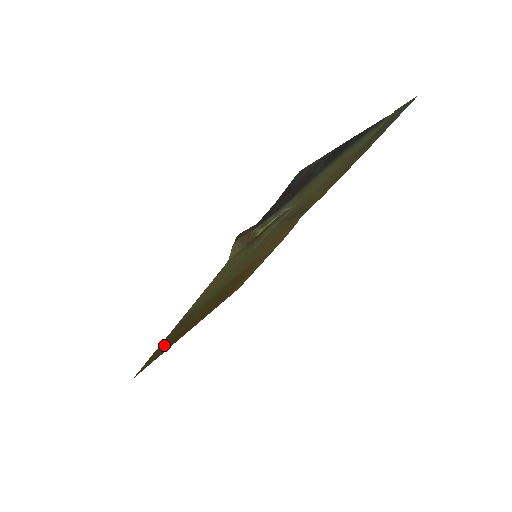
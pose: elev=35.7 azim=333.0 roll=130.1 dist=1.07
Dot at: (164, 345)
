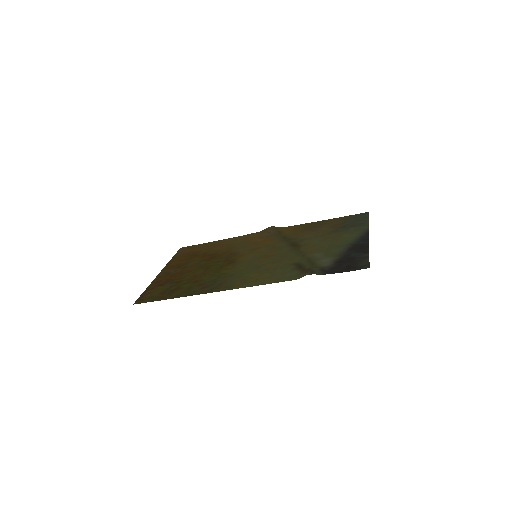
Dot at: (177, 291)
